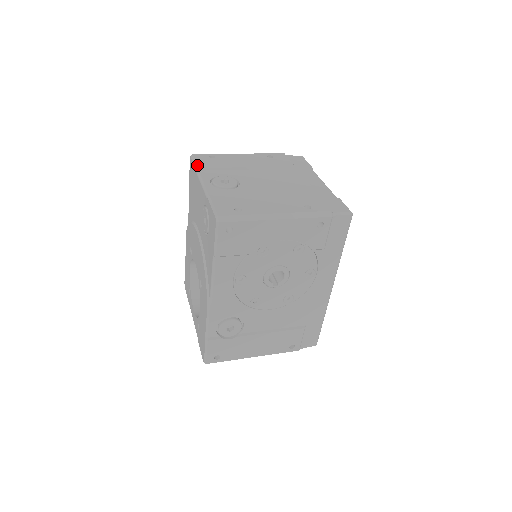
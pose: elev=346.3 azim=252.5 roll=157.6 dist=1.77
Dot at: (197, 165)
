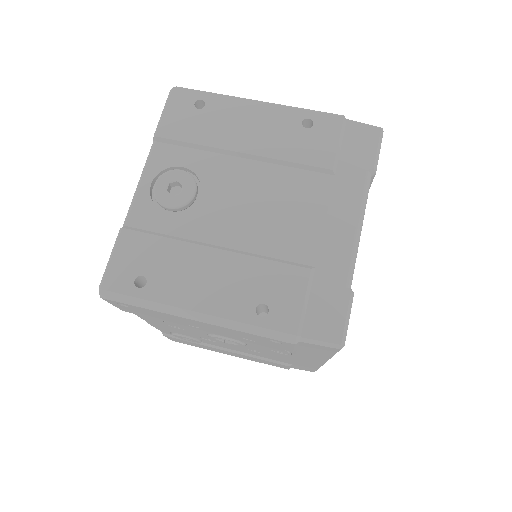
Dot at: (158, 127)
